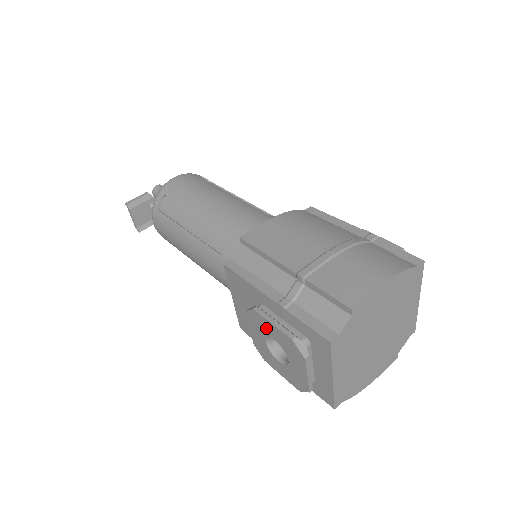
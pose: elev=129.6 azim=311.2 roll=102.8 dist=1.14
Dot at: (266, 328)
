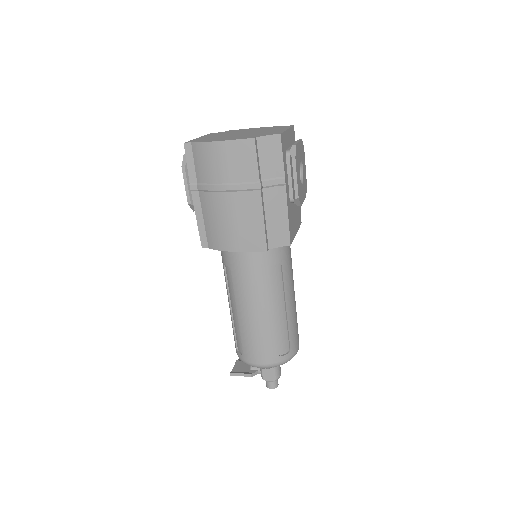
Dot at: occluded
